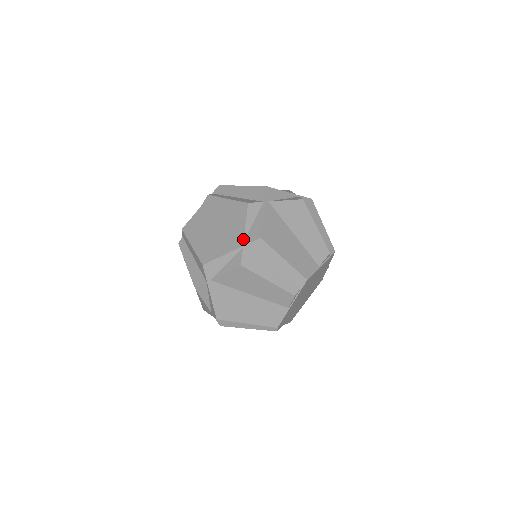
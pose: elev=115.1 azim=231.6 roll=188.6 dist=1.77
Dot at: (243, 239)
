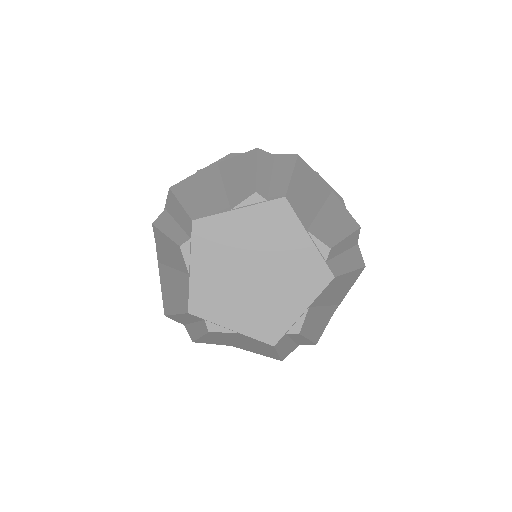
Dot at: occluded
